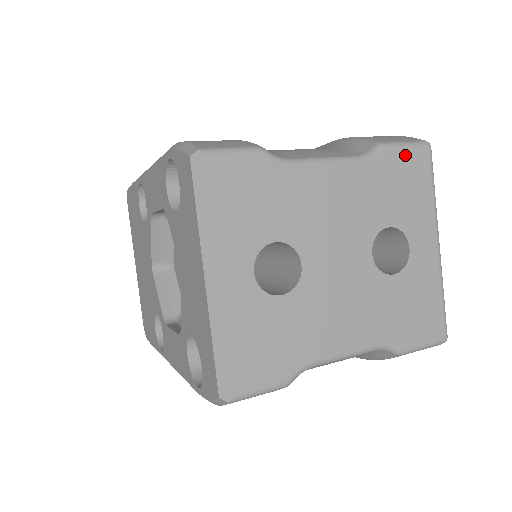
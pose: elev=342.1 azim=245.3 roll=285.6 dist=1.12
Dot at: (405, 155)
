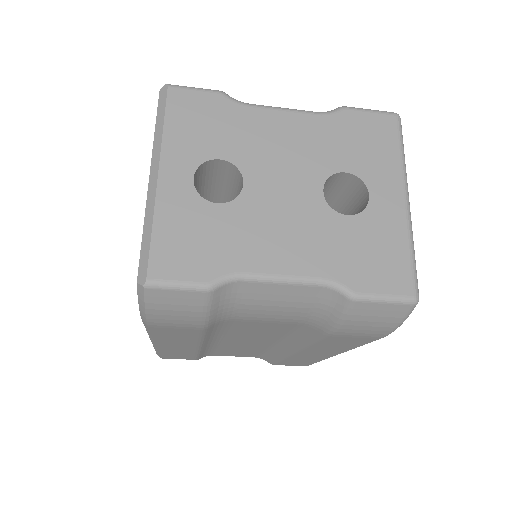
Dot at: (368, 118)
